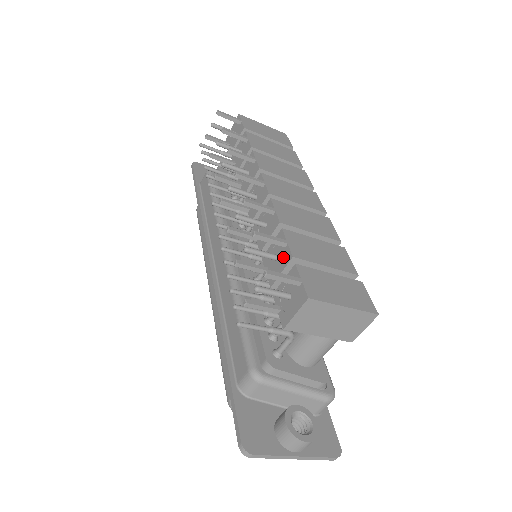
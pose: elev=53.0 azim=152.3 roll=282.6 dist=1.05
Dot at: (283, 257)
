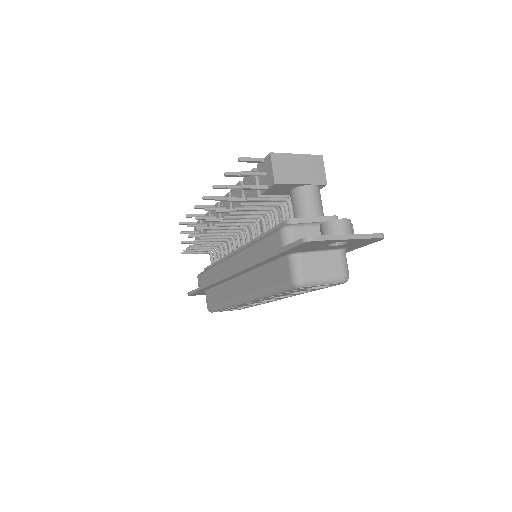
Dot at: (252, 179)
